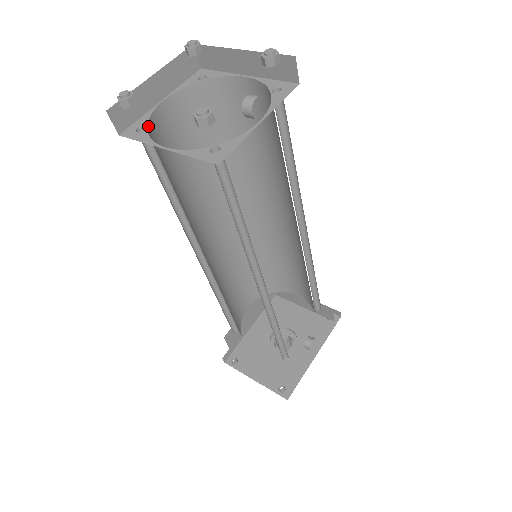
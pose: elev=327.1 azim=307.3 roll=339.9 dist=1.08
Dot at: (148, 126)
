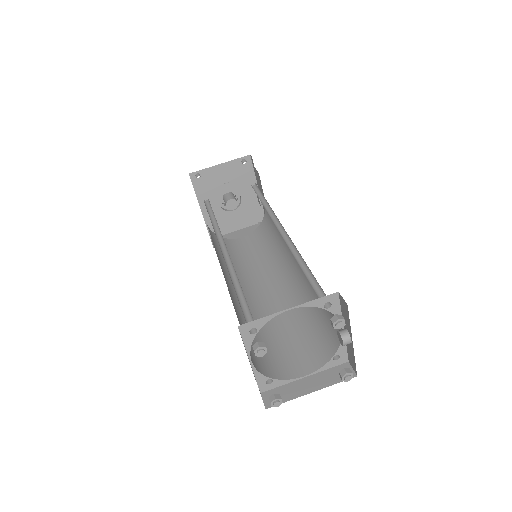
Dot at: (268, 376)
